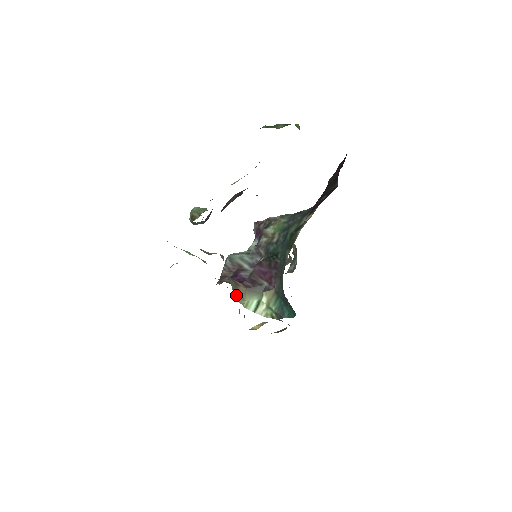
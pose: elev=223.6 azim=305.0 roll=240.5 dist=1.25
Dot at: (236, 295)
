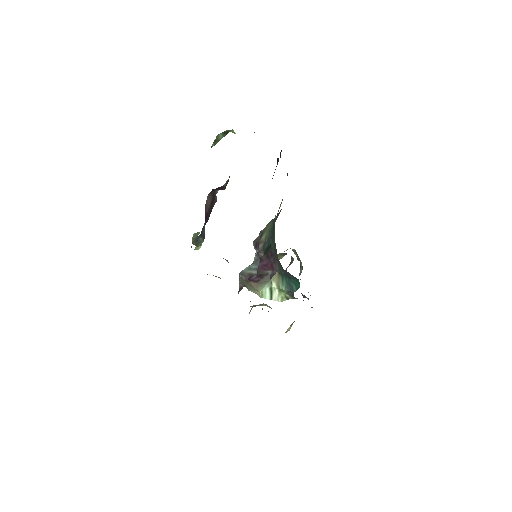
Dot at: (249, 288)
